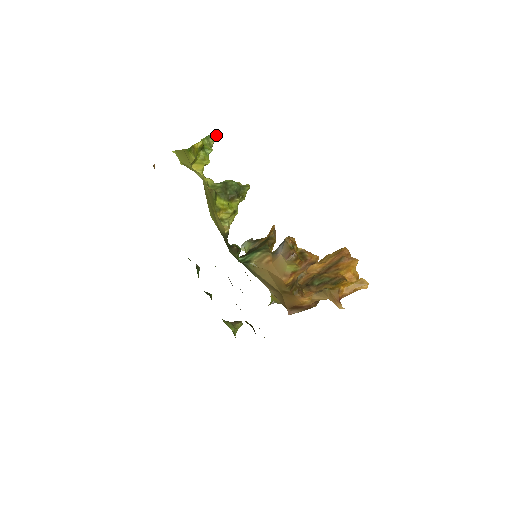
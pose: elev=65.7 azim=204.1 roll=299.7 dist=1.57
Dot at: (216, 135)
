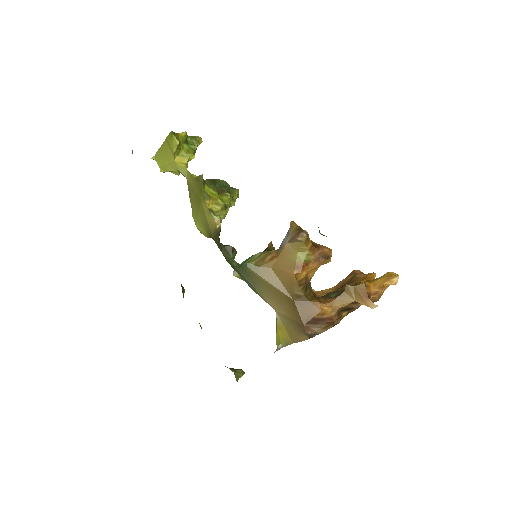
Dot at: (199, 140)
